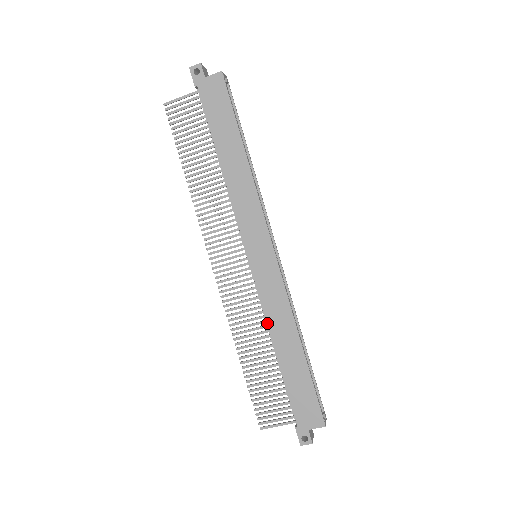
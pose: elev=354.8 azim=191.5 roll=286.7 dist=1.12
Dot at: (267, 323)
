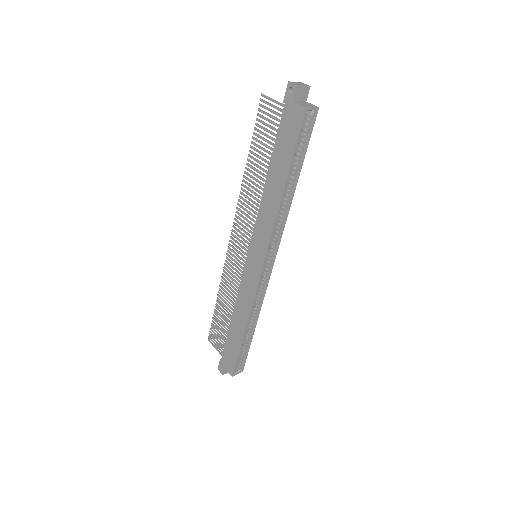
Dot at: (236, 299)
